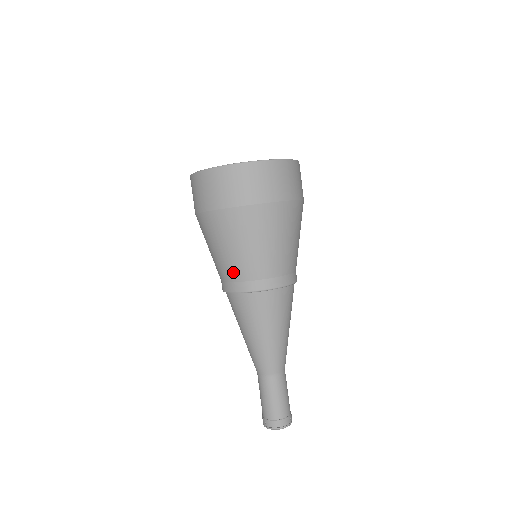
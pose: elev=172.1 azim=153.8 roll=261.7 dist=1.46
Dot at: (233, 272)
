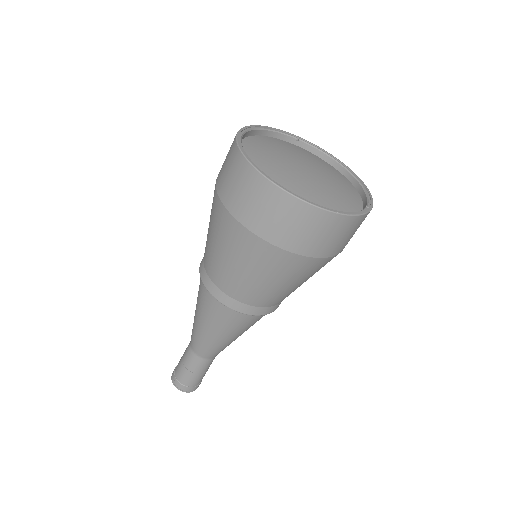
Dot at: (222, 281)
